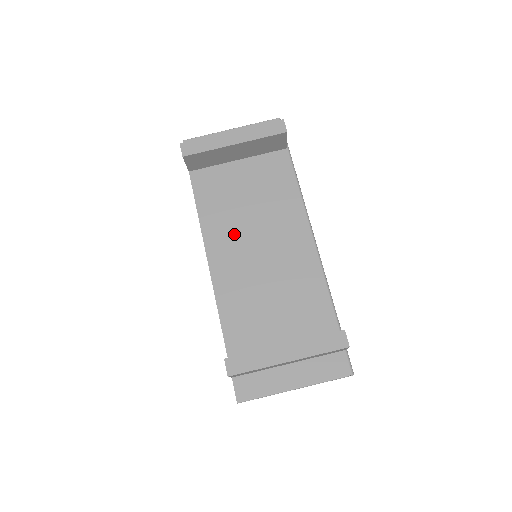
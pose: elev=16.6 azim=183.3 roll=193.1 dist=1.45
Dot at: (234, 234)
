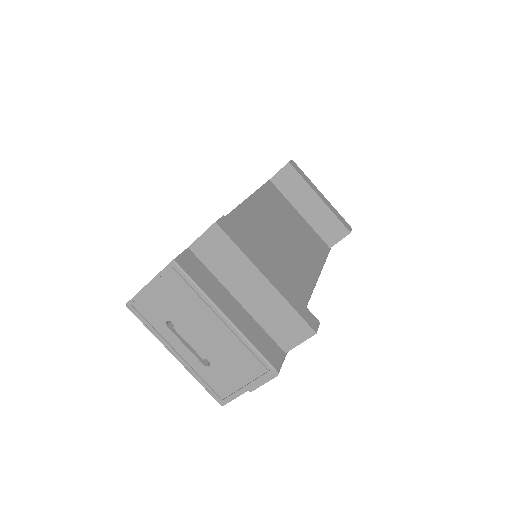
Dot at: (269, 222)
